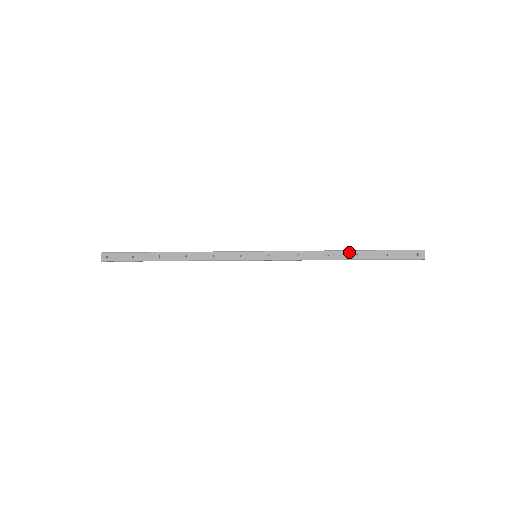
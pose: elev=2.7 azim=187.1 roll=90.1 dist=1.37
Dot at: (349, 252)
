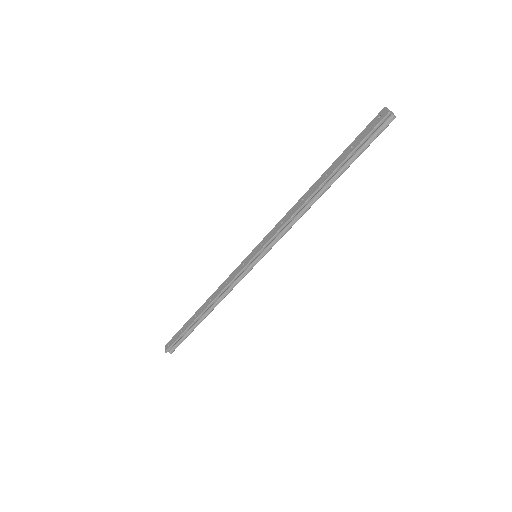
Dot at: (319, 179)
